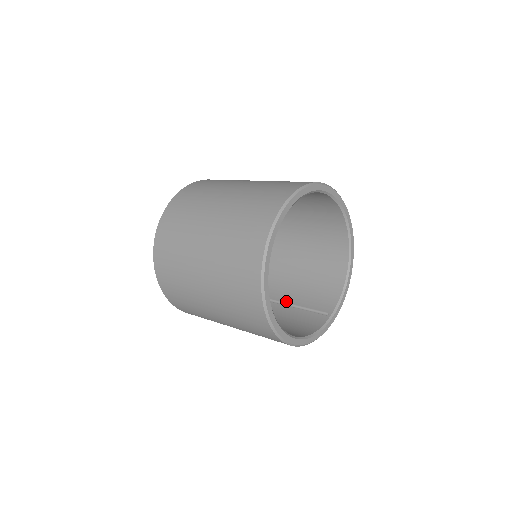
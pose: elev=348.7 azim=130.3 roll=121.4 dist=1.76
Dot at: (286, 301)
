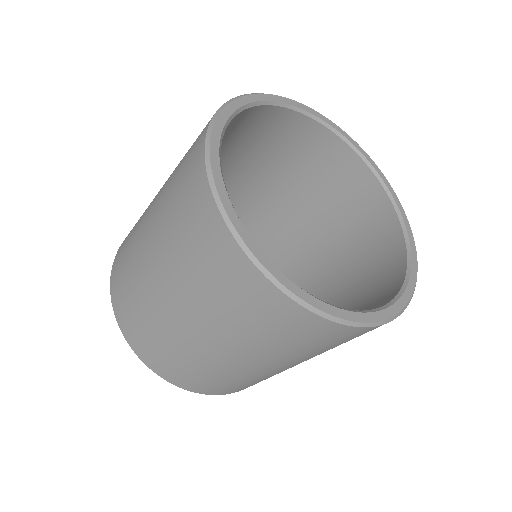
Dot at: occluded
